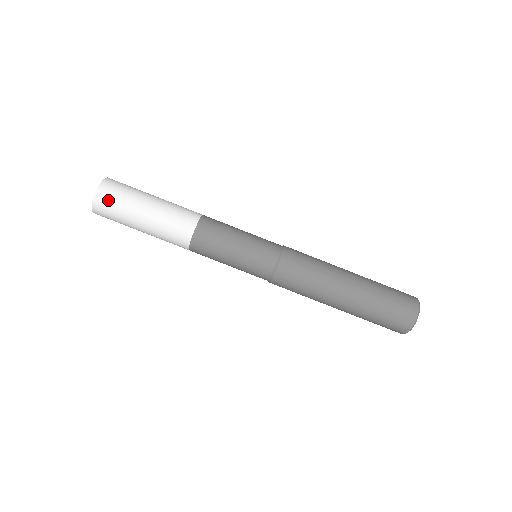
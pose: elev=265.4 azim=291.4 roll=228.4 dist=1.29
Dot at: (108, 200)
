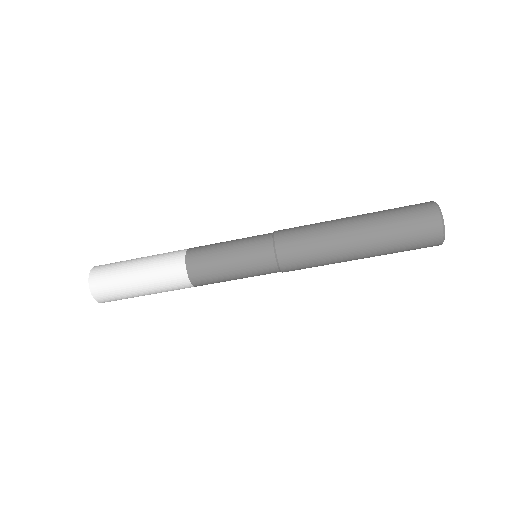
Dot at: (116, 300)
